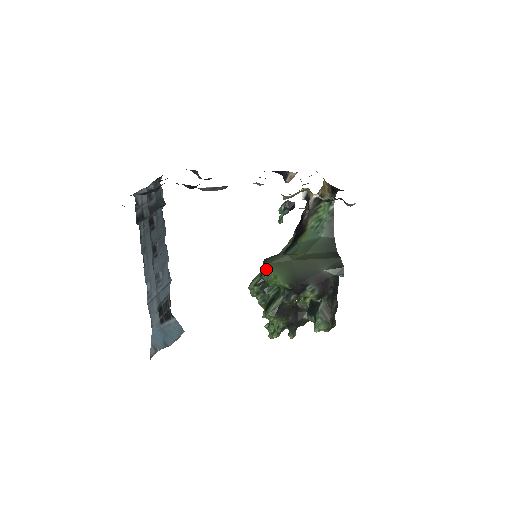
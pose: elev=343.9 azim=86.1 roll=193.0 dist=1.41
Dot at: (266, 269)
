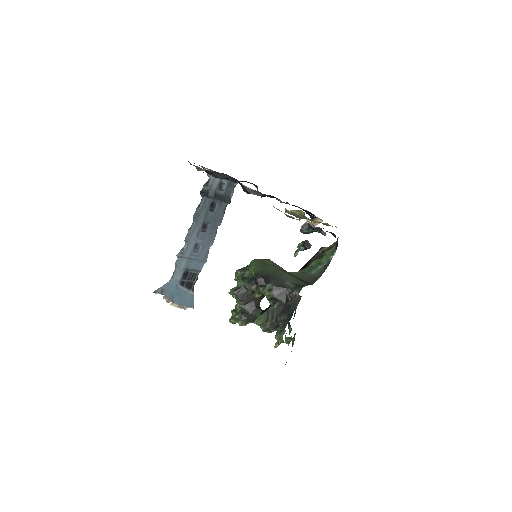
Dot at: occluded
